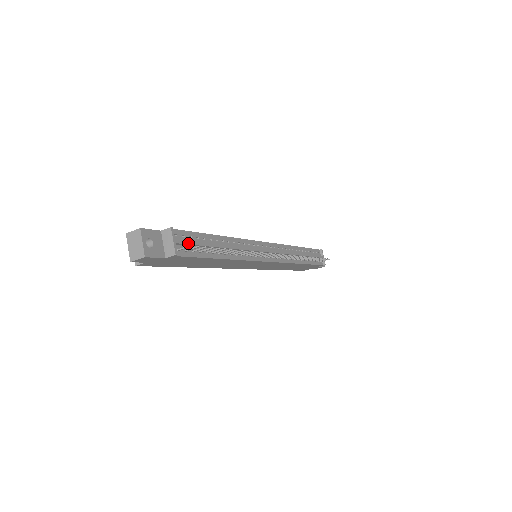
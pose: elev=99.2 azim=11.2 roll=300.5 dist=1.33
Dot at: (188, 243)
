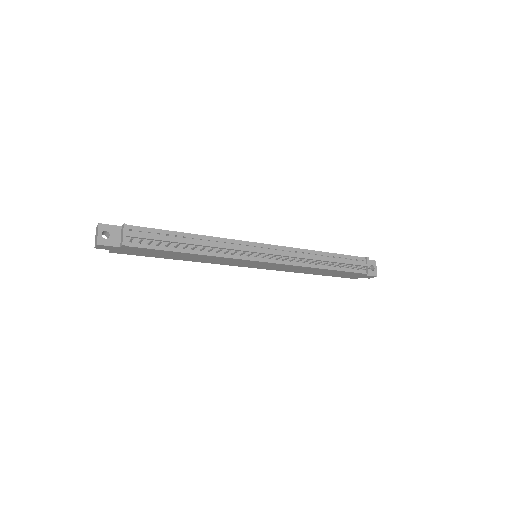
Dot at: (141, 237)
